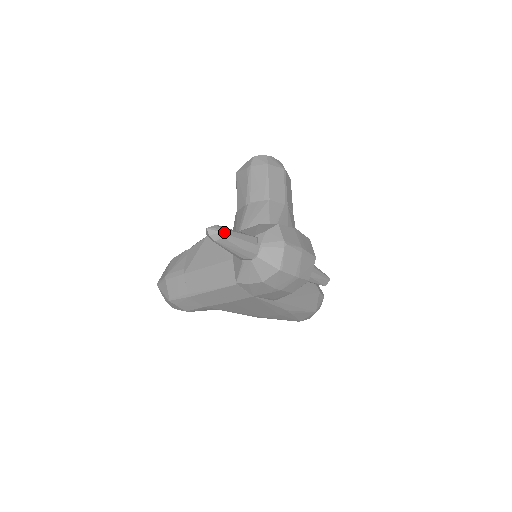
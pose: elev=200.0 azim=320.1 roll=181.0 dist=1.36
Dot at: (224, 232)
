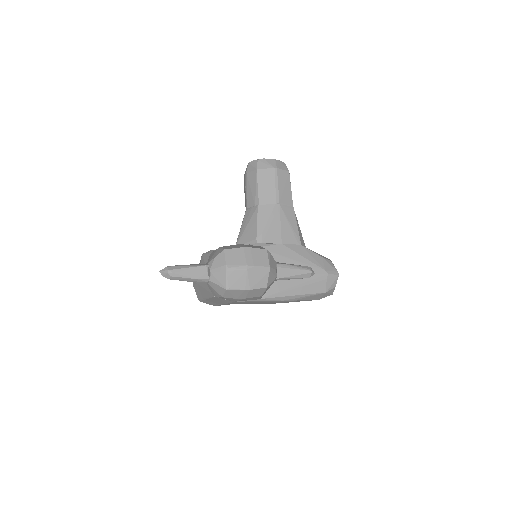
Dot at: (171, 272)
